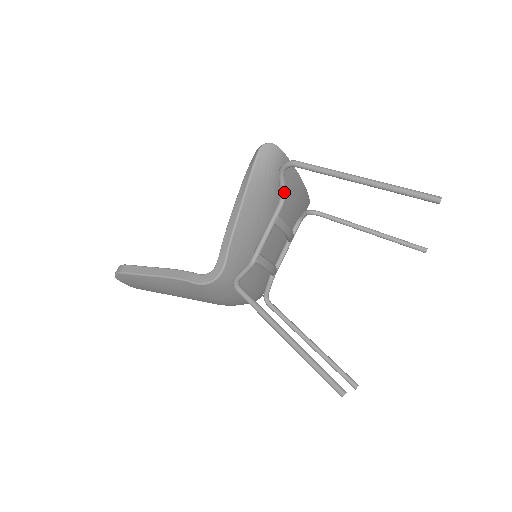
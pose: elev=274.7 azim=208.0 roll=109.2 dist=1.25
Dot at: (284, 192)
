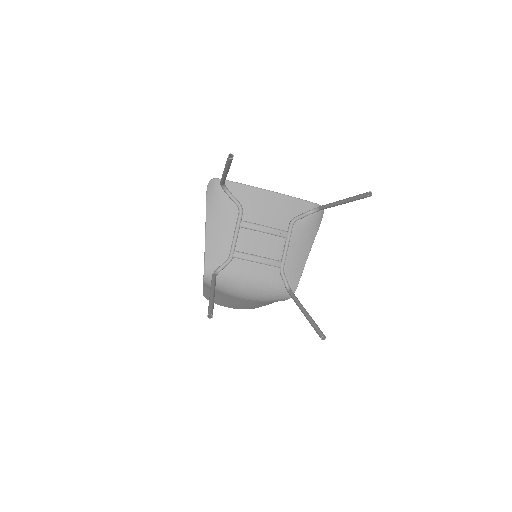
Dot at: (237, 204)
